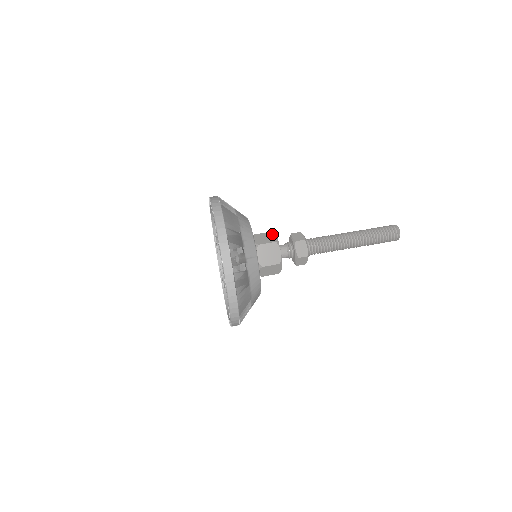
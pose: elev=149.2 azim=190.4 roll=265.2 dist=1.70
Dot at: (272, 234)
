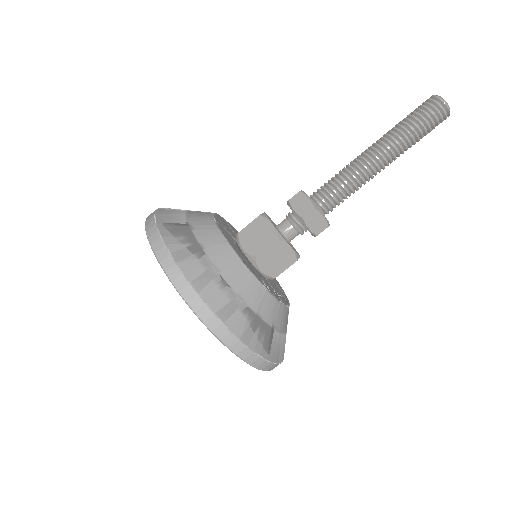
Dot at: (263, 222)
